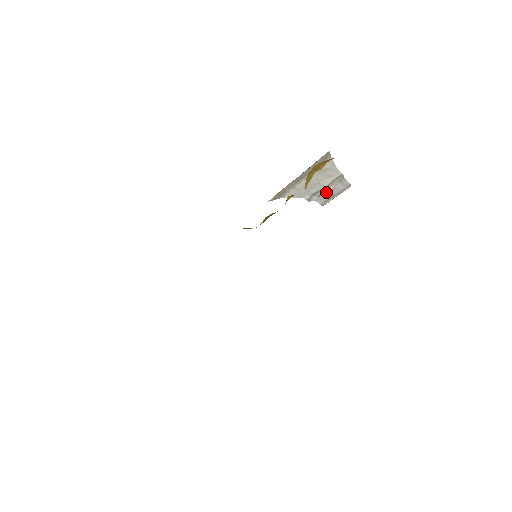
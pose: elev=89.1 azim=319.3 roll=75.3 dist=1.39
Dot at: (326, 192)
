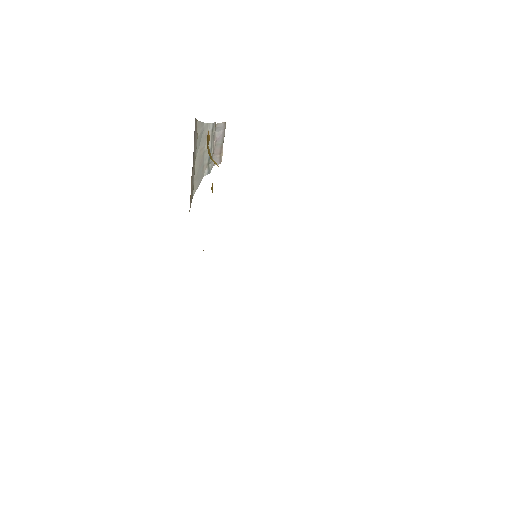
Dot at: (214, 150)
